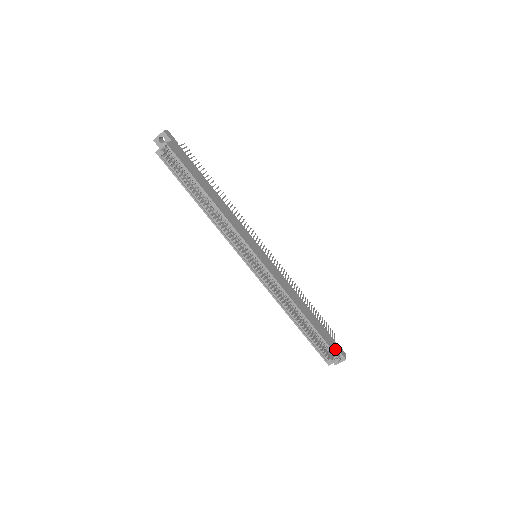
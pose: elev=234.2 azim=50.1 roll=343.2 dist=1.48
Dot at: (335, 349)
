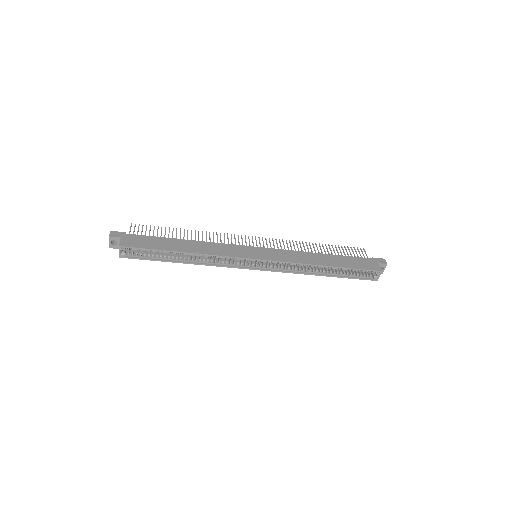
Dot at: (372, 266)
